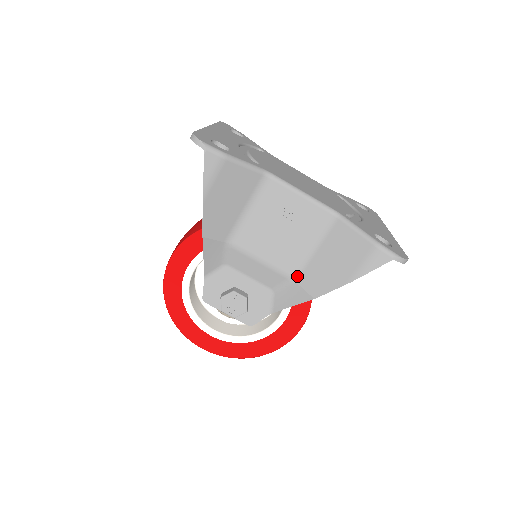
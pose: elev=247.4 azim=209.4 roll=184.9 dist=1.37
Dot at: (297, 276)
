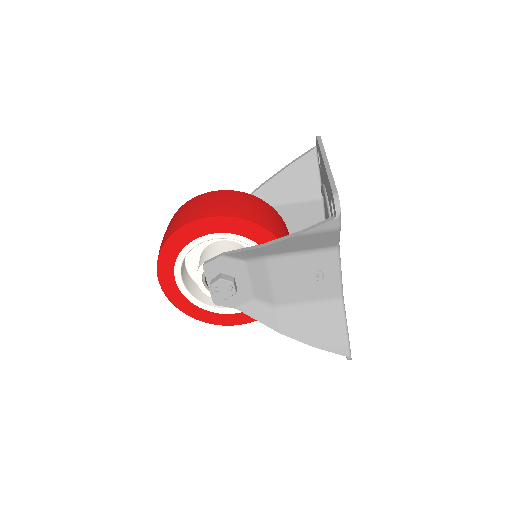
Dot at: (281, 309)
